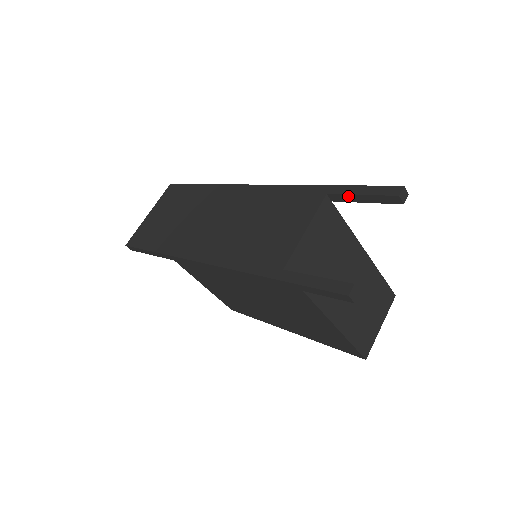
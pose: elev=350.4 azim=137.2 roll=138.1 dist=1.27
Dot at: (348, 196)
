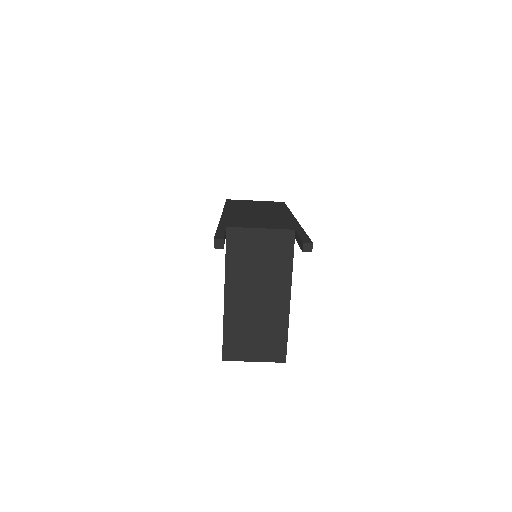
Dot at: occluded
